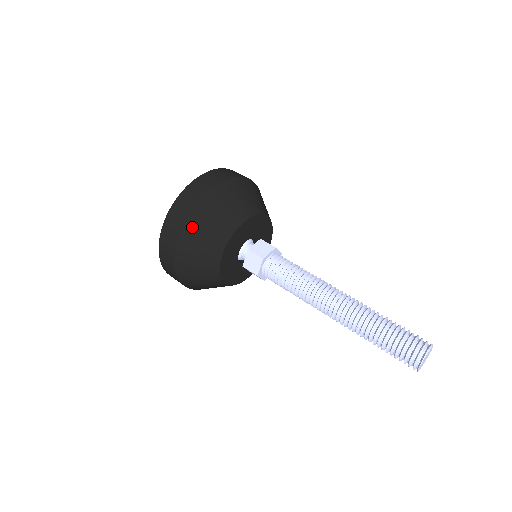
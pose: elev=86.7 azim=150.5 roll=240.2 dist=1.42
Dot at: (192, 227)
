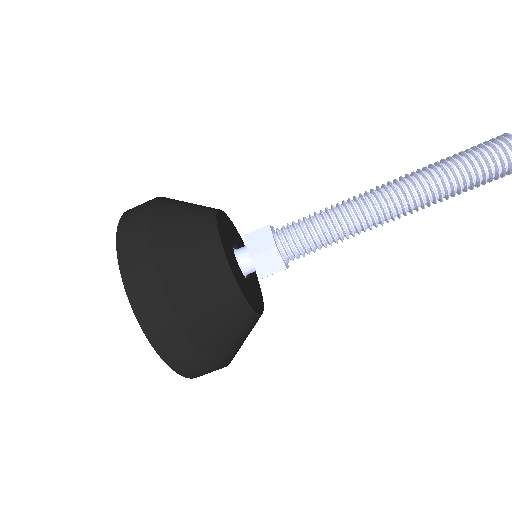
Dot at: (161, 214)
